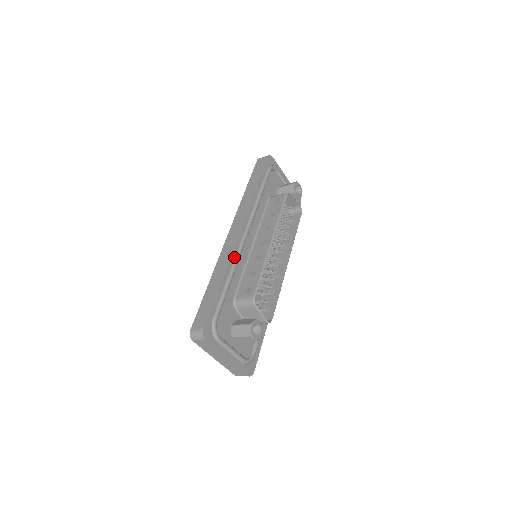
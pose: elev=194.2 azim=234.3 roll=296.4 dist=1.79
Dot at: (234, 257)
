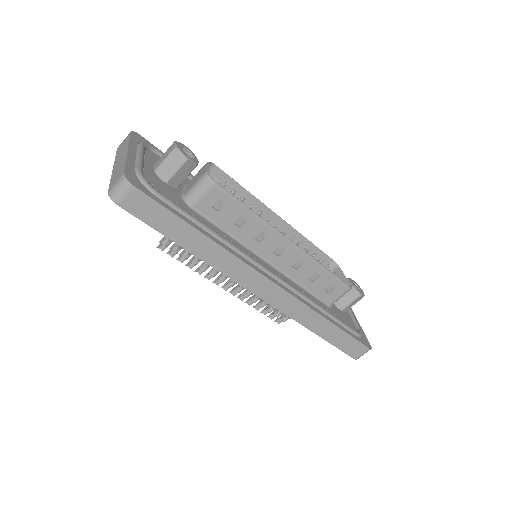
Dot at: occluded
